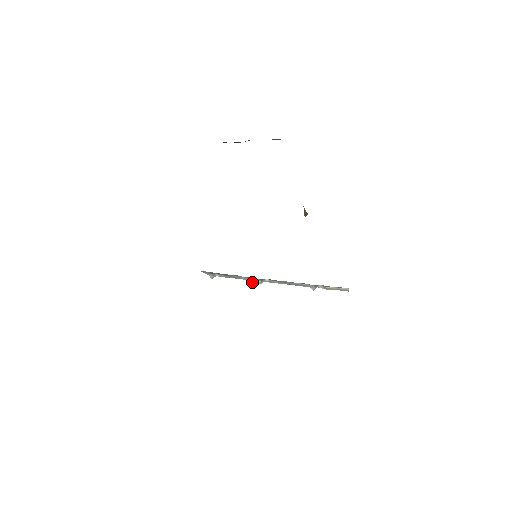
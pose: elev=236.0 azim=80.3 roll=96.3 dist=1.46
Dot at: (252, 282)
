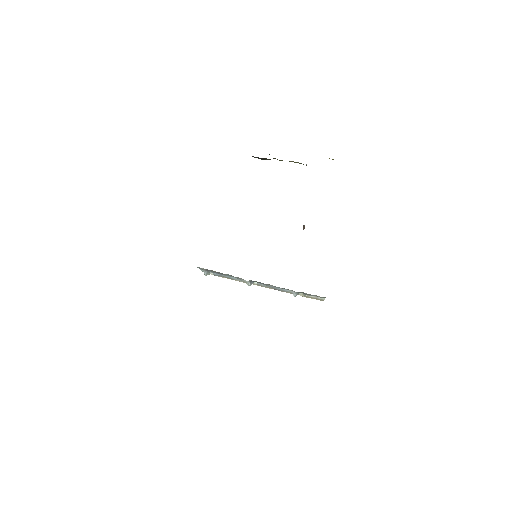
Dot at: (243, 282)
